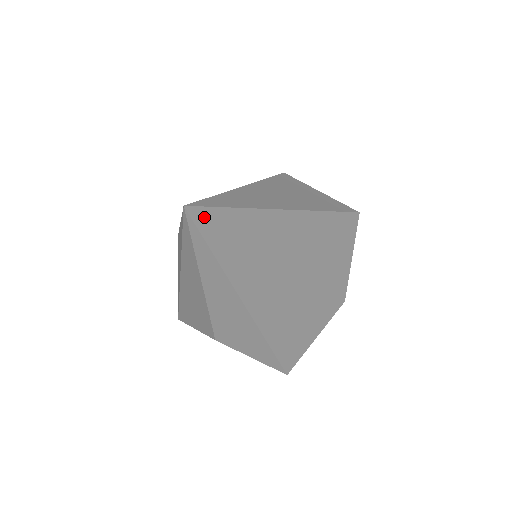
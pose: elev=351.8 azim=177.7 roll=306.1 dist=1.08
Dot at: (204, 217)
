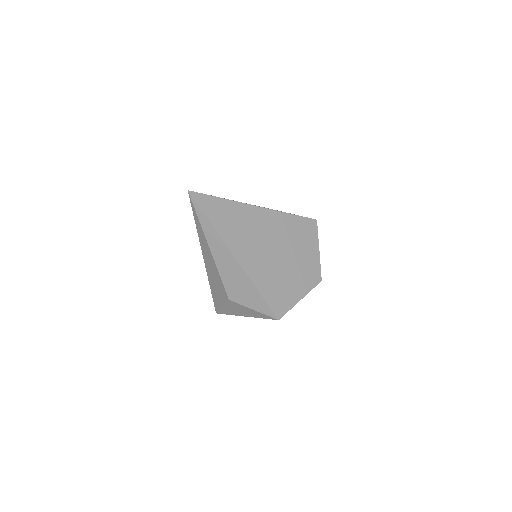
Dot at: (200, 198)
